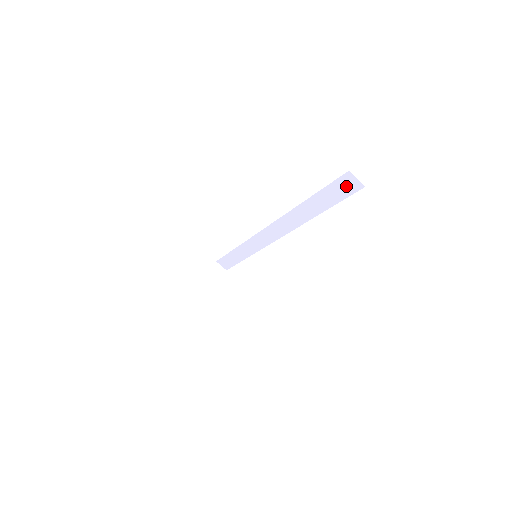
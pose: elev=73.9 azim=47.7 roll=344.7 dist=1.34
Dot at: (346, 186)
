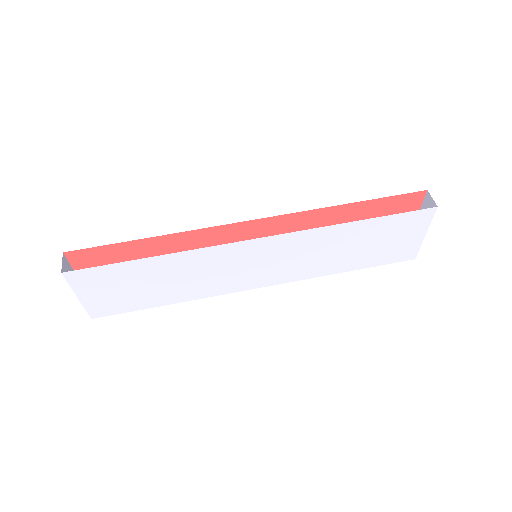
Dot at: occluded
